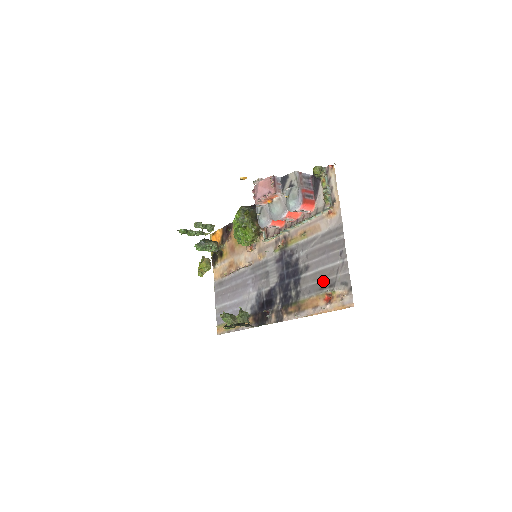
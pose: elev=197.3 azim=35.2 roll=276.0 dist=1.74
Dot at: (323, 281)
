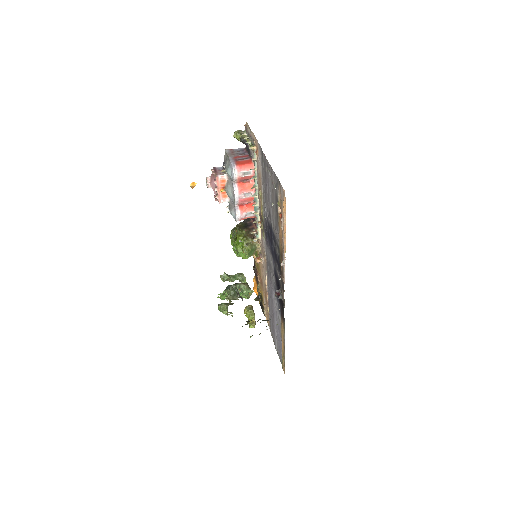
Dot at: (275, 207)
